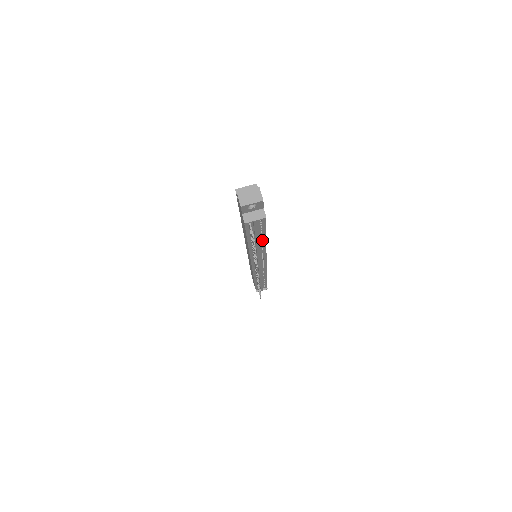
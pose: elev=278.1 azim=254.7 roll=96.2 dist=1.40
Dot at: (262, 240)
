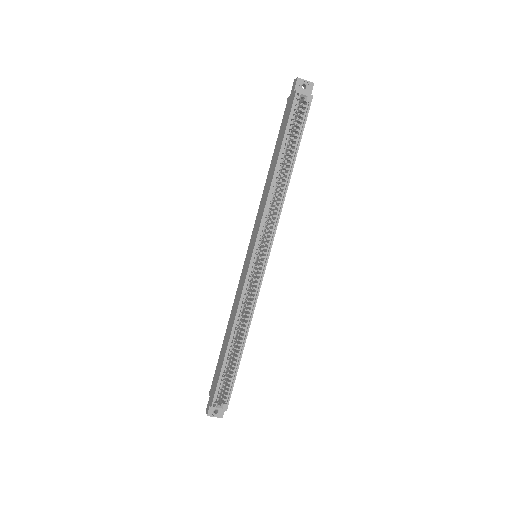
Dot at: occluded
